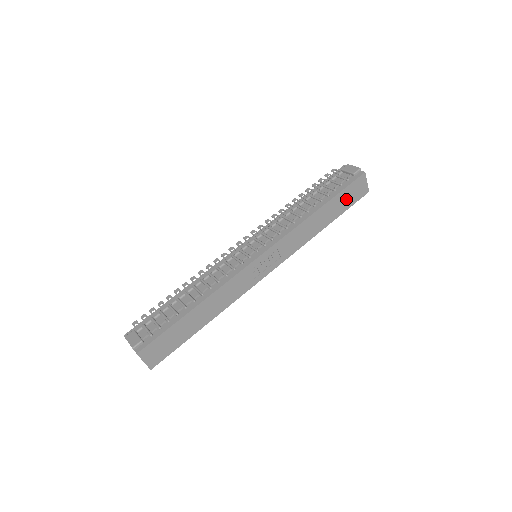
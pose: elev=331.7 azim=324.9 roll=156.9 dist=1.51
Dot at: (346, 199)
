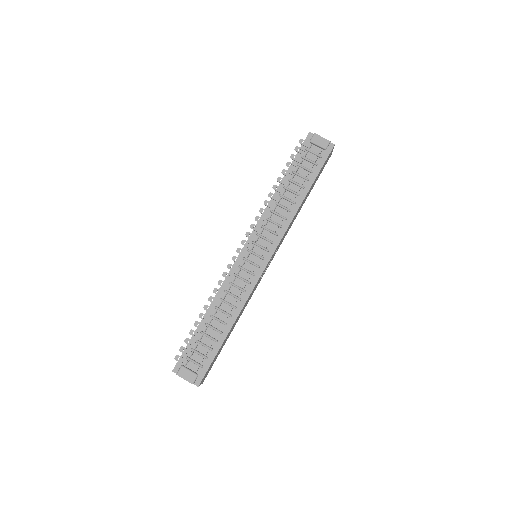
Dot at: (319, 174)
